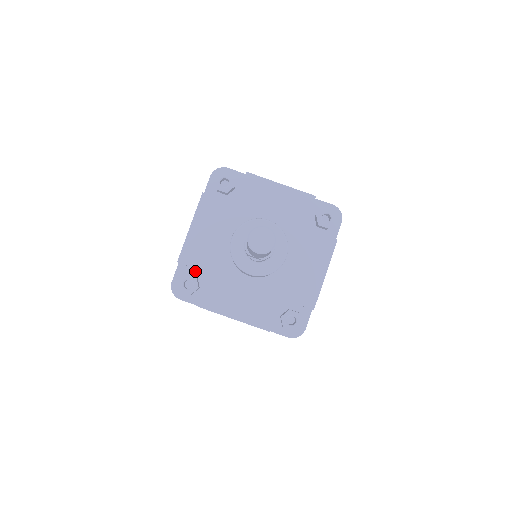
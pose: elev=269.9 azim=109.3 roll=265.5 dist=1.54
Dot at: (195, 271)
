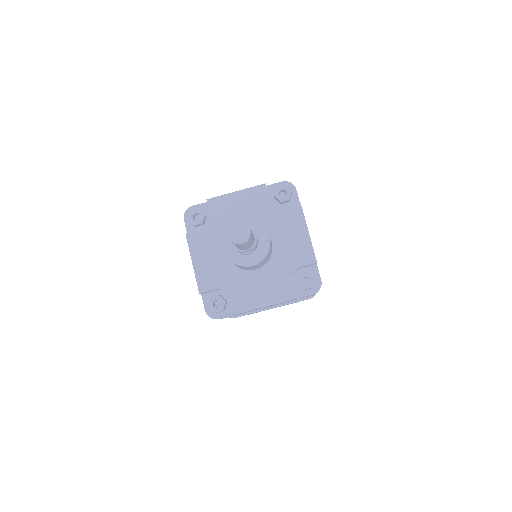
Dot at: (216, 292)
